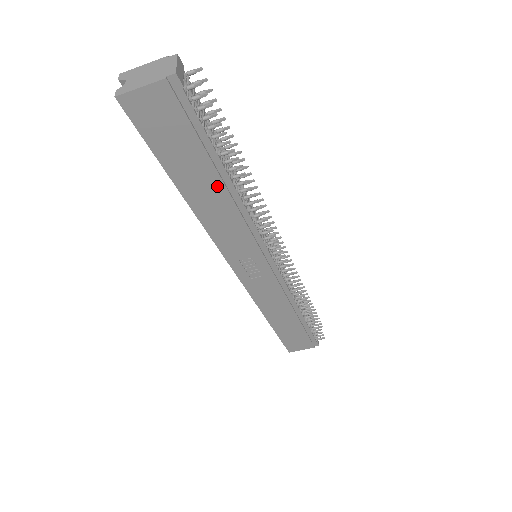
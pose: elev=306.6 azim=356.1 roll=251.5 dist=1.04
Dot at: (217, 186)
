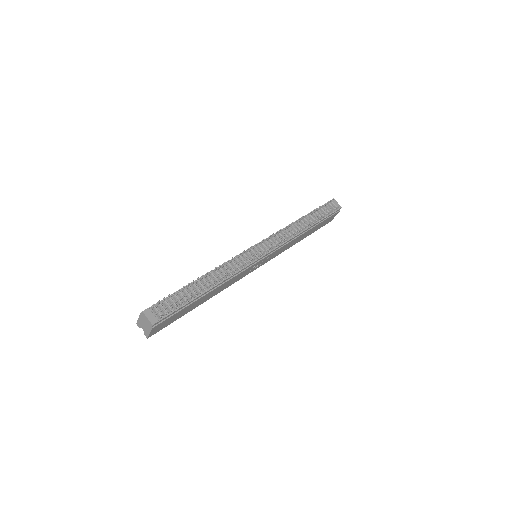
Dot at: (207, 295)
